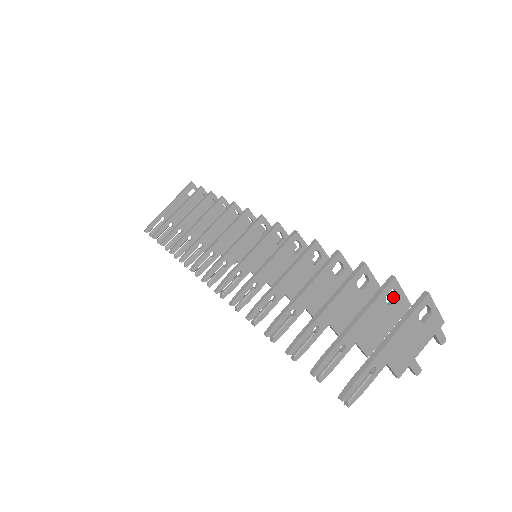
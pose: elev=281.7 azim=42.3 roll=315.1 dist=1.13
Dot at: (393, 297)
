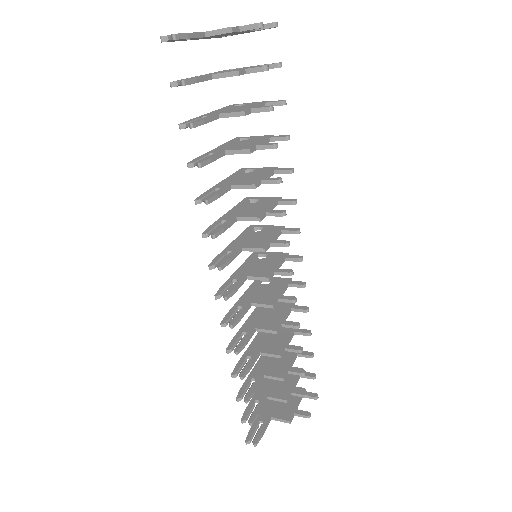
Dot at: occluded
